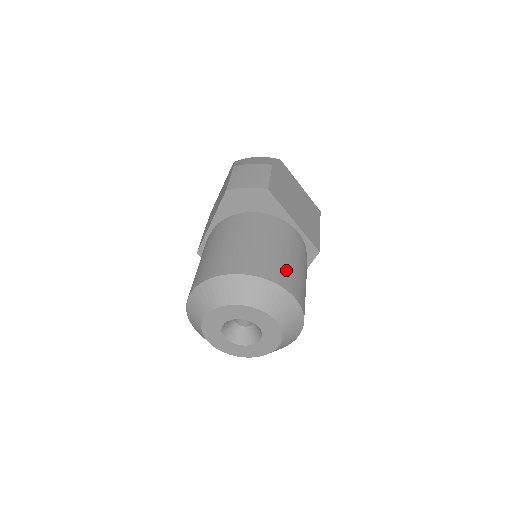
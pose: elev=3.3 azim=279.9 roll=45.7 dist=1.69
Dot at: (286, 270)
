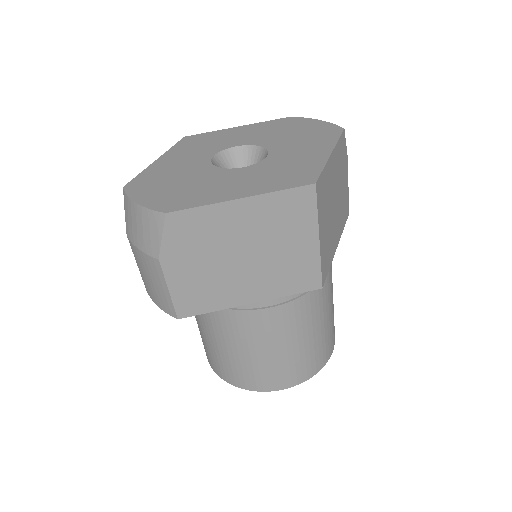
Dot at: (263, 371)
